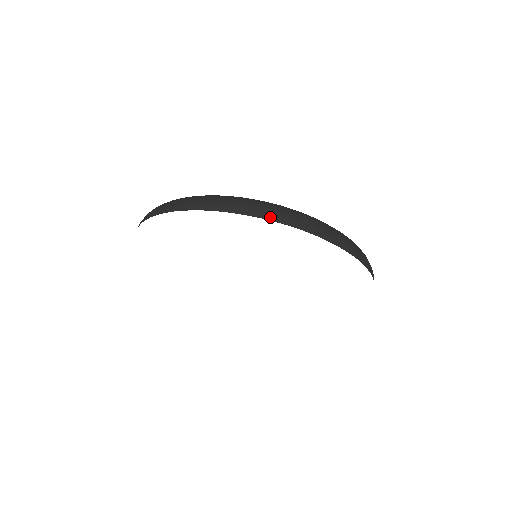
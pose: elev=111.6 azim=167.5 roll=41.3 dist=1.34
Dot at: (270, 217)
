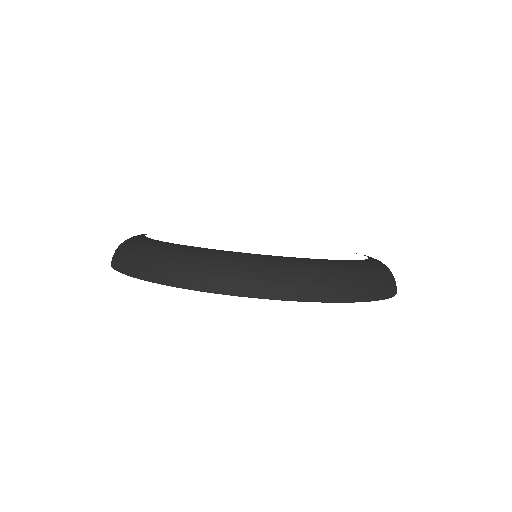
Dot at: (392, 294)
